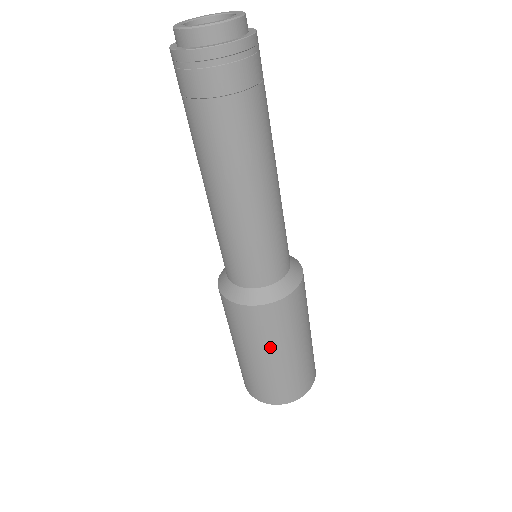
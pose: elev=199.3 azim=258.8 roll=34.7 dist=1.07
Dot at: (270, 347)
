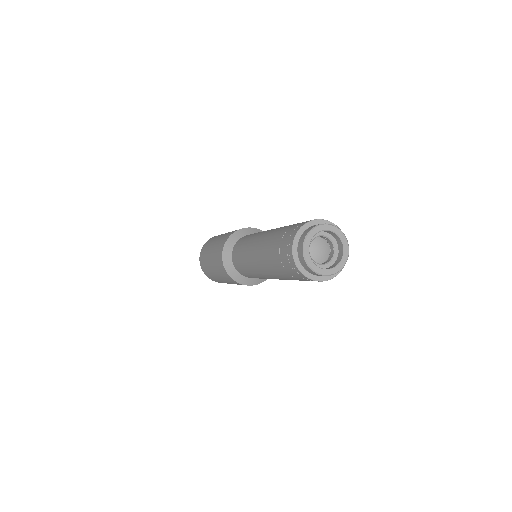
Dot at: occluded
